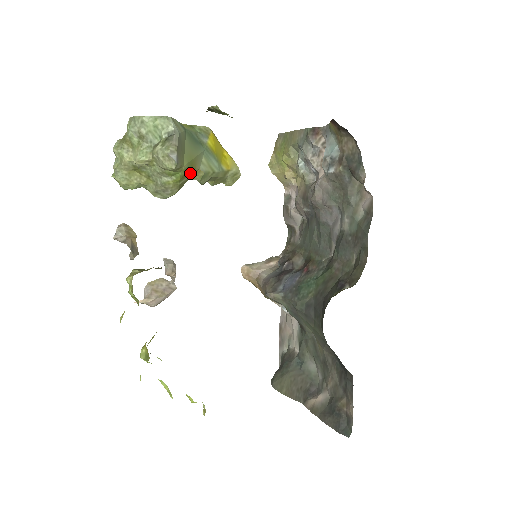
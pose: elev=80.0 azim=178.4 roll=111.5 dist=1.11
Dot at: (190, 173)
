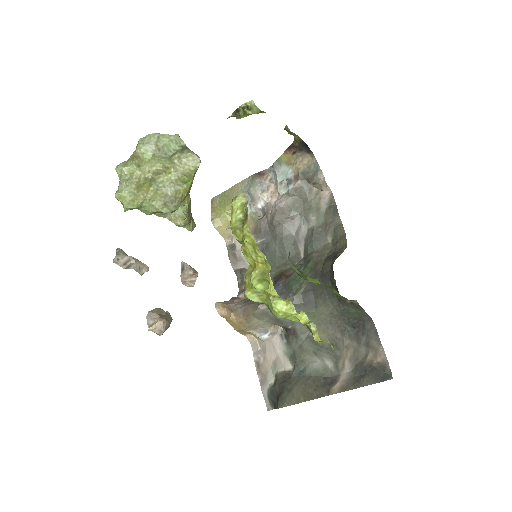
Dot at: (189, 190)
